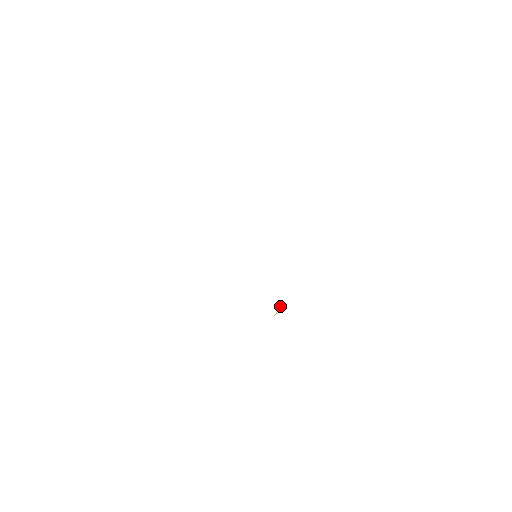
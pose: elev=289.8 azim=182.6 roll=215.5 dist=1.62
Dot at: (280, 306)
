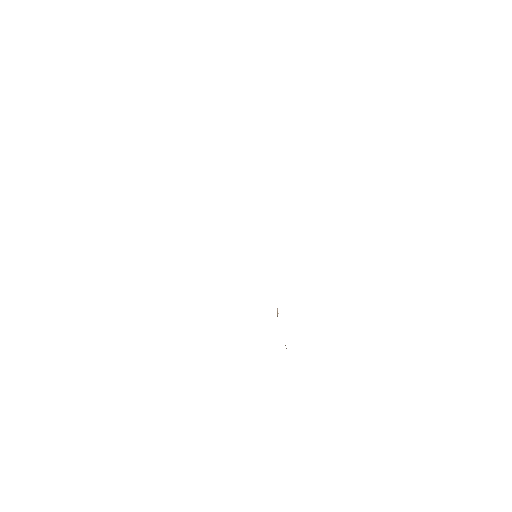
Dot at: occluded
